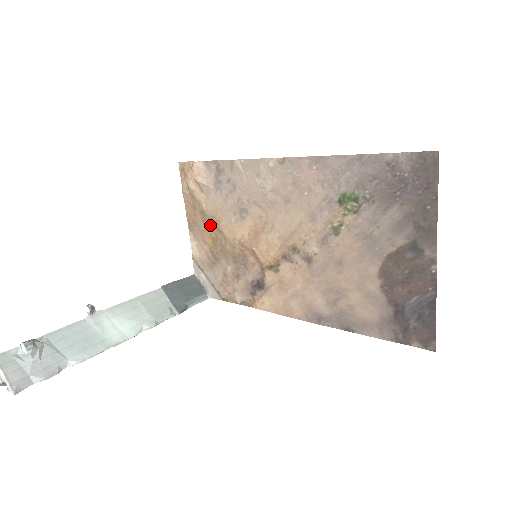
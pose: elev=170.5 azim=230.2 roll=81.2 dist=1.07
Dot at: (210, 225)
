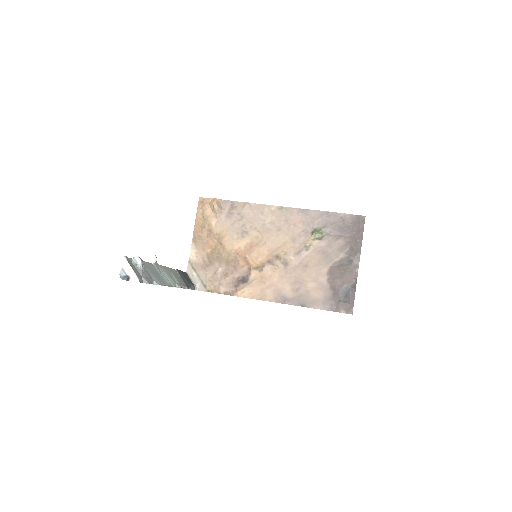
Dot at: (213, 239)
